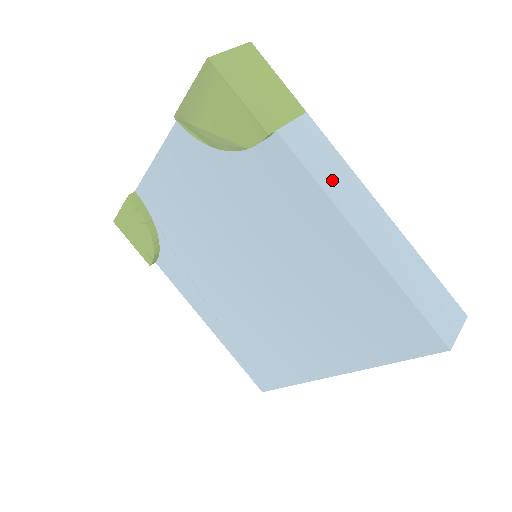
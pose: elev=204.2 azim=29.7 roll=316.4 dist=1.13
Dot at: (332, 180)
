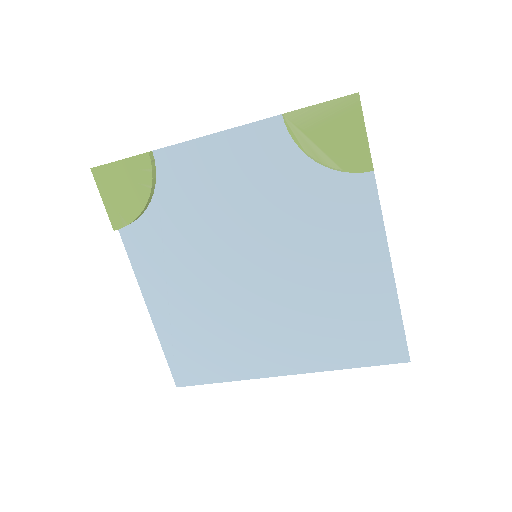
Dot at: occluded
